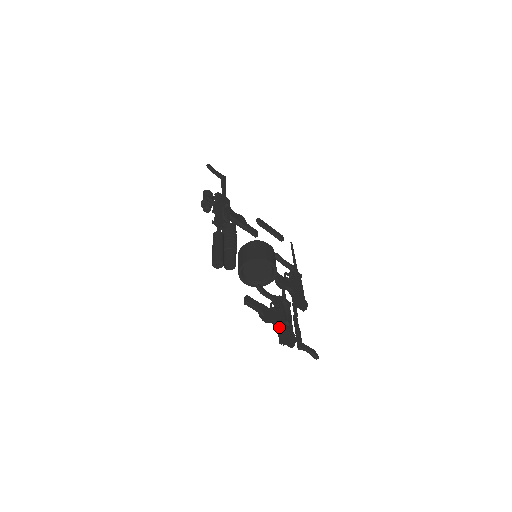
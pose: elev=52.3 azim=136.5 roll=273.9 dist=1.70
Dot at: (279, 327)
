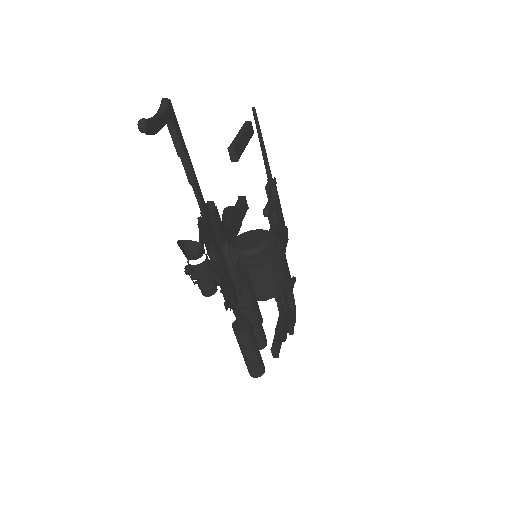
Dot at: occluded
